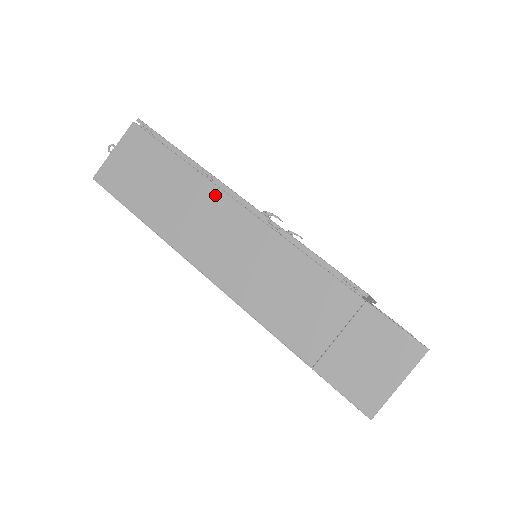
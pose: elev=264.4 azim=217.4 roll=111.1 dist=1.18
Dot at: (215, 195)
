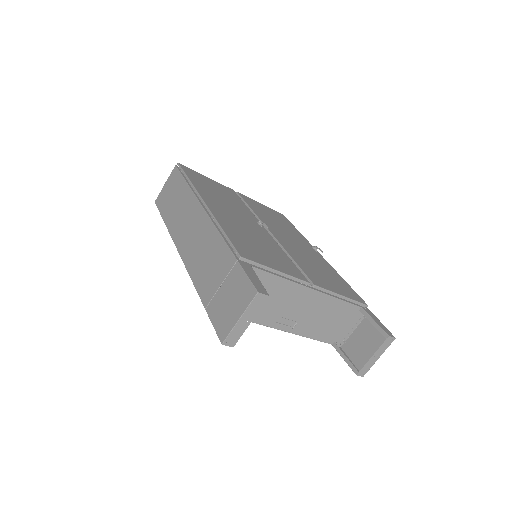
Dot at: (193, 202)
